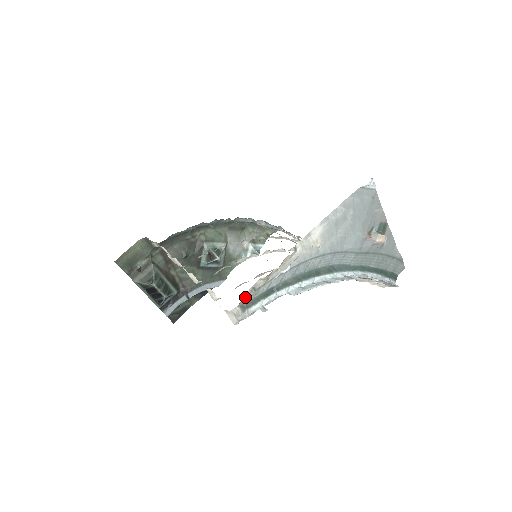
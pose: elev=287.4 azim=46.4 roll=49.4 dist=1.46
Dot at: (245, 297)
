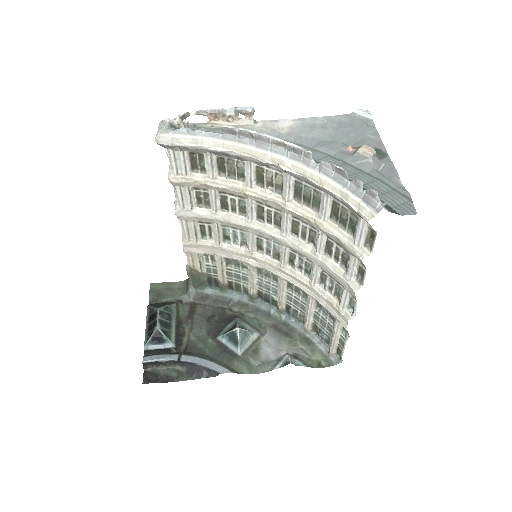
Dot at: (182, 126)
